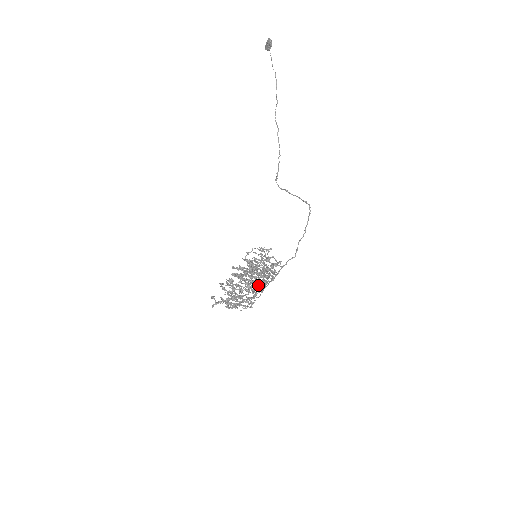
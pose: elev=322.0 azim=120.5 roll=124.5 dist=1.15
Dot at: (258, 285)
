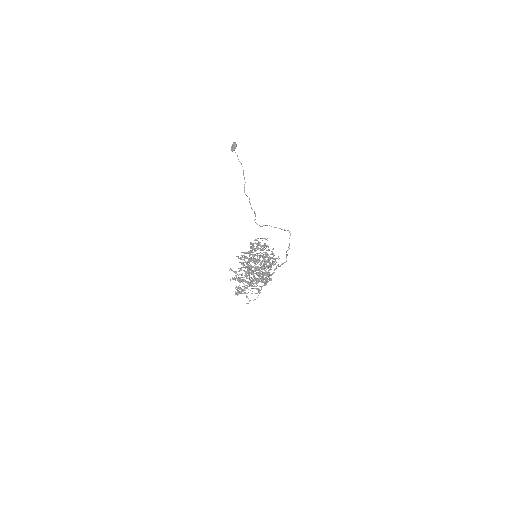
Dot at: occluded
